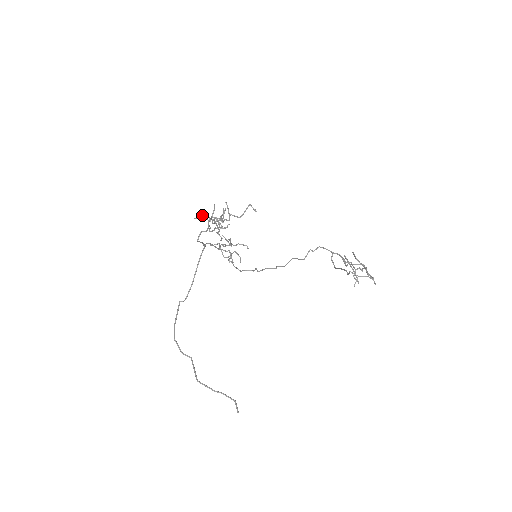
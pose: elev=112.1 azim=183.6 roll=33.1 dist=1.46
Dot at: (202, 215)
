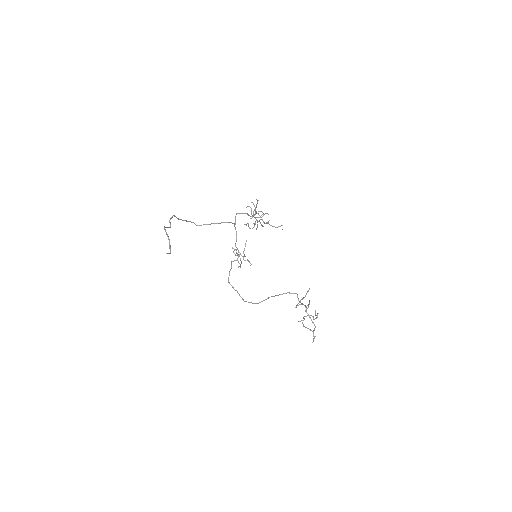
Dot at: occluded
